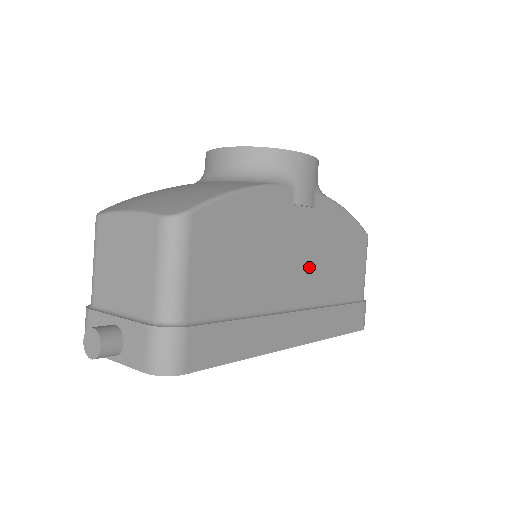
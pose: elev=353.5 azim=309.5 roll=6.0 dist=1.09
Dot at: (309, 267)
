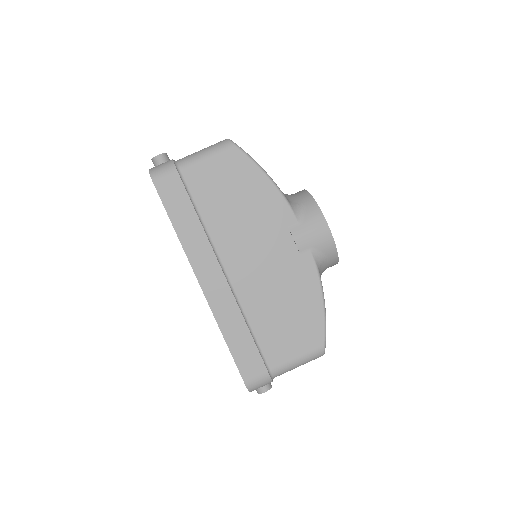
Dot at: (259, 272)
